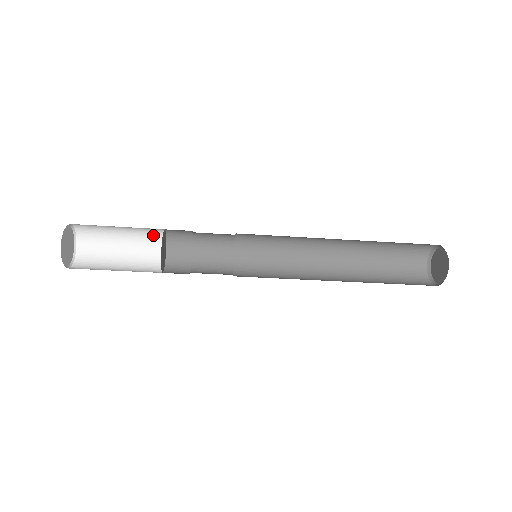
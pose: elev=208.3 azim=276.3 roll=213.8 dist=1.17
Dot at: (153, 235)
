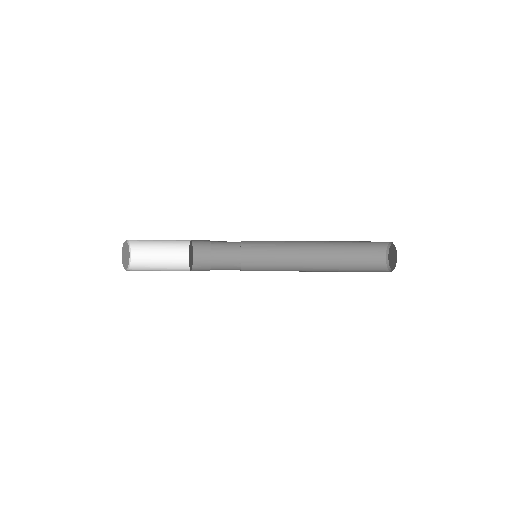
Dot at: (184, 249)
